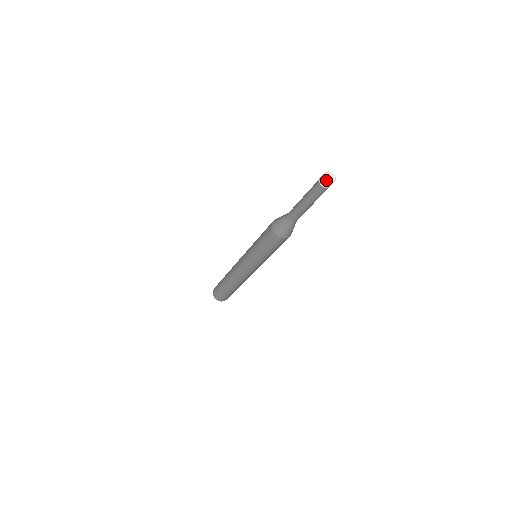
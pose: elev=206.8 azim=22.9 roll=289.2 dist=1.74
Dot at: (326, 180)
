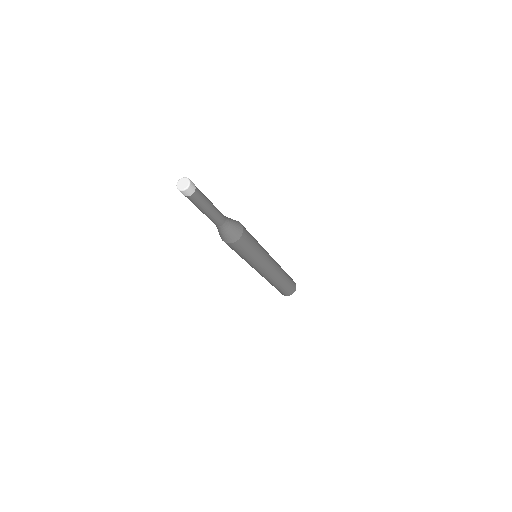
Dot at: occluded
